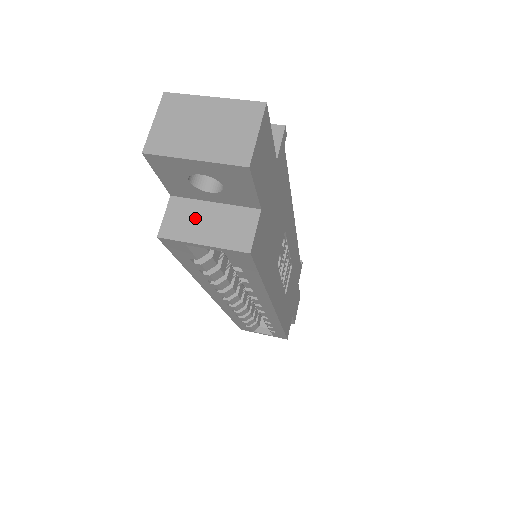
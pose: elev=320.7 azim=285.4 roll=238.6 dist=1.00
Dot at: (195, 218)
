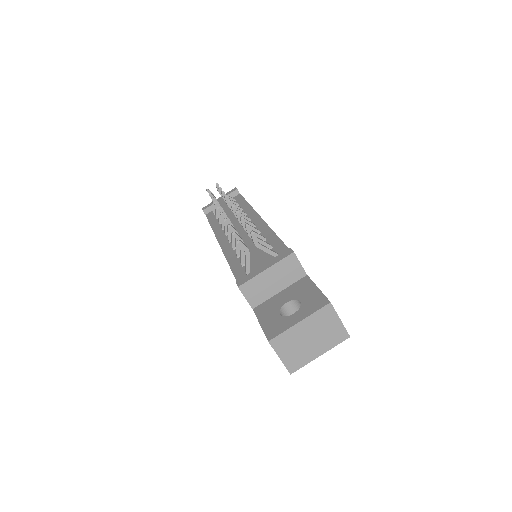
Dot at: occluded
